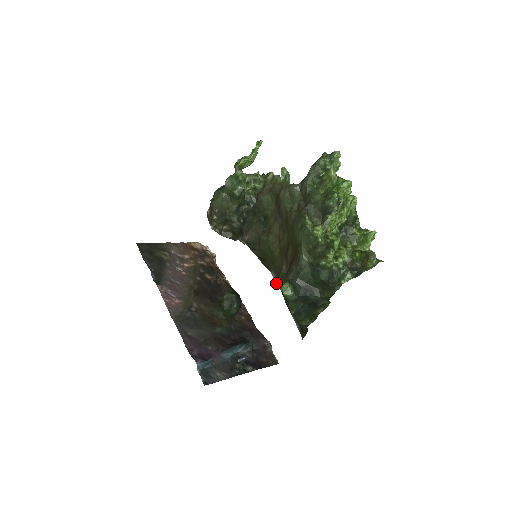
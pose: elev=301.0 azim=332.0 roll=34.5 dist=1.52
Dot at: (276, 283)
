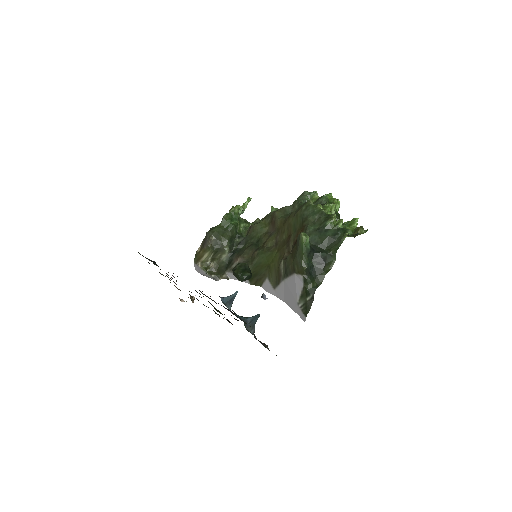
Dot at: (269, 290)
